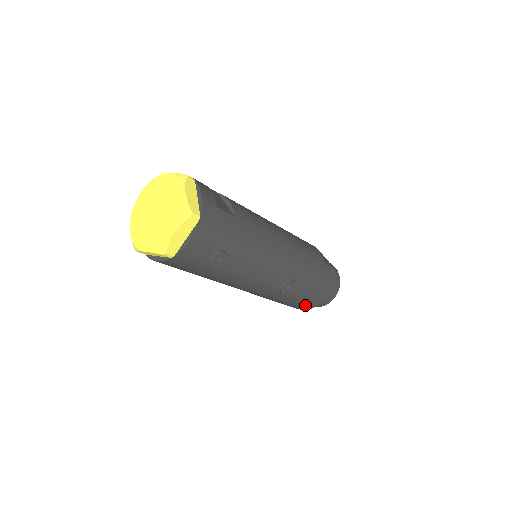
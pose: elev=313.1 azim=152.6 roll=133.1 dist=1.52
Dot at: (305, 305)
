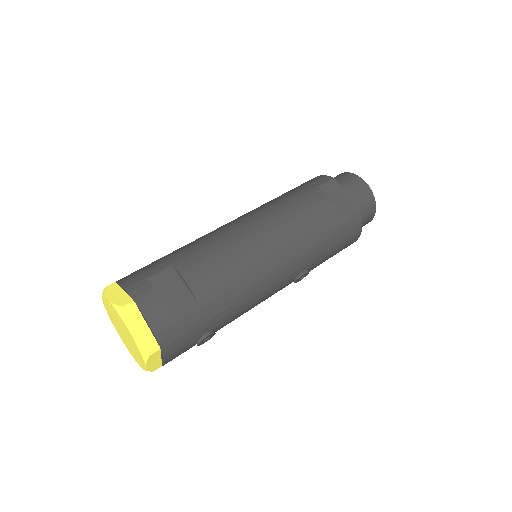
Dot at: occluded
